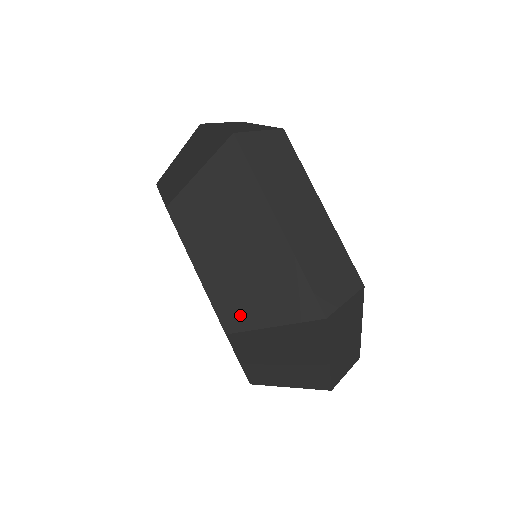
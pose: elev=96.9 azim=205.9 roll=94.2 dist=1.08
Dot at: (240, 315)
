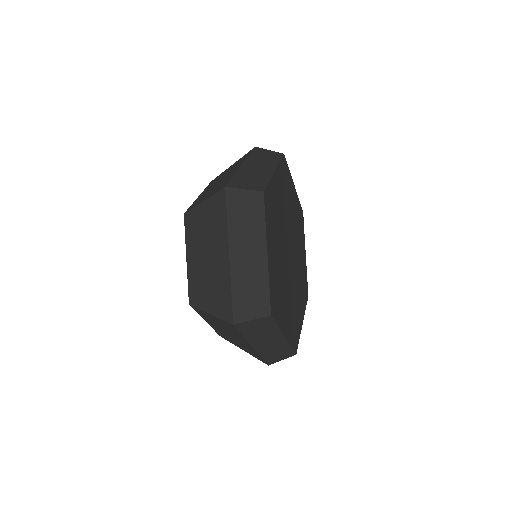
Dot at: (196, 203)
